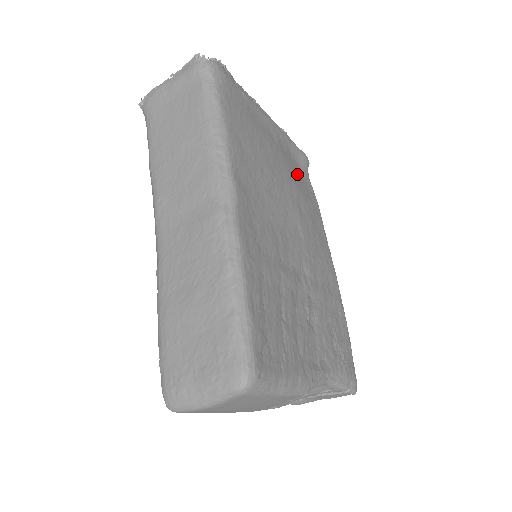
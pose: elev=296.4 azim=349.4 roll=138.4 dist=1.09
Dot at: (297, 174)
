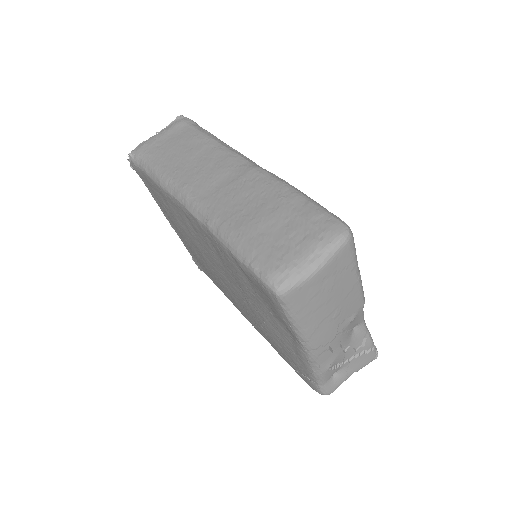
Dot at: occluded
